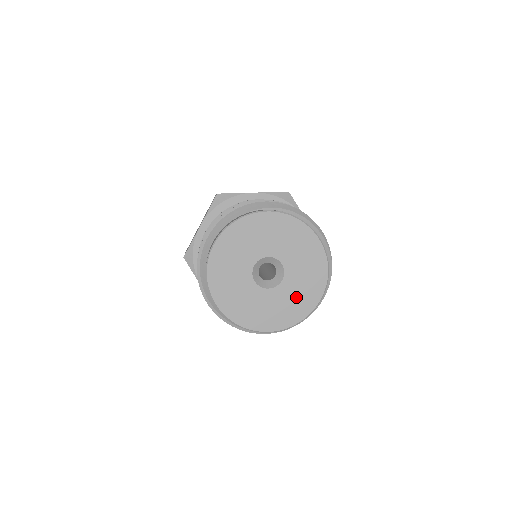
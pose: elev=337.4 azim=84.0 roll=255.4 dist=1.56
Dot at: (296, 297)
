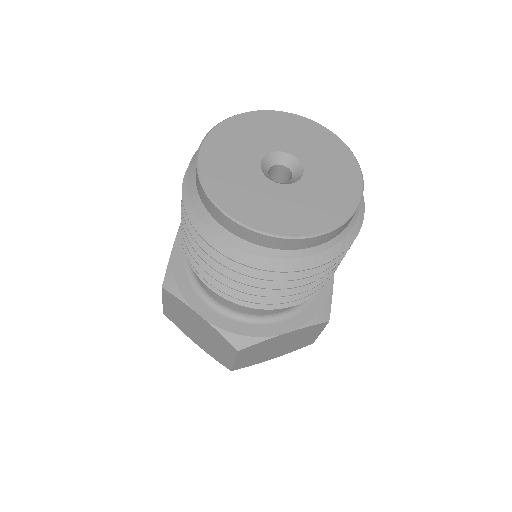
Dot at: (331, 187)
